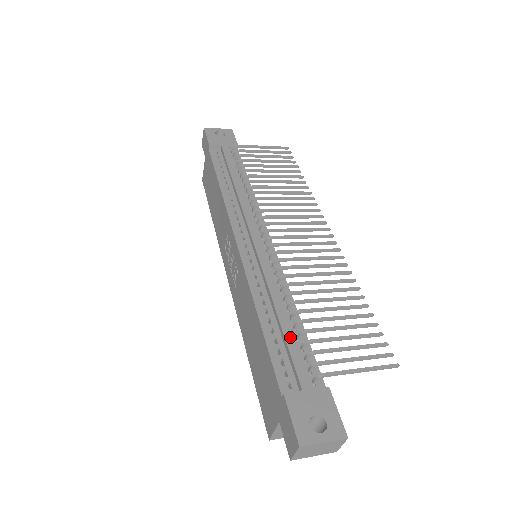
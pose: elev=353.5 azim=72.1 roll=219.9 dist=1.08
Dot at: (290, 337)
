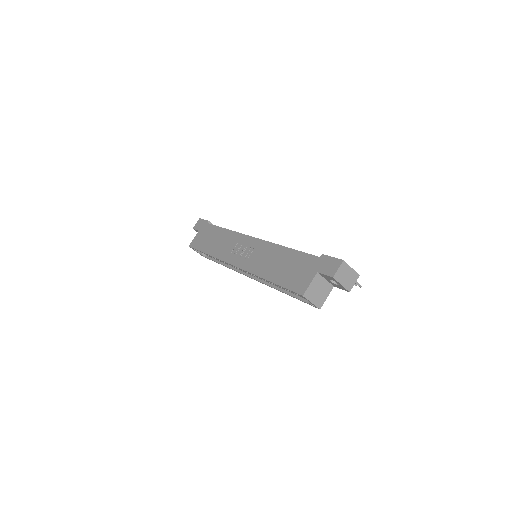
Dot at: occluded
